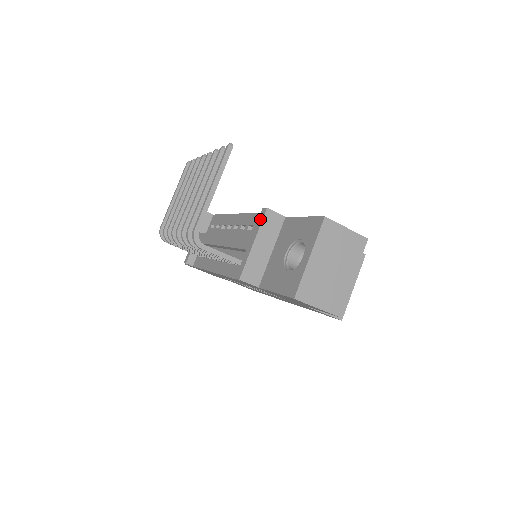
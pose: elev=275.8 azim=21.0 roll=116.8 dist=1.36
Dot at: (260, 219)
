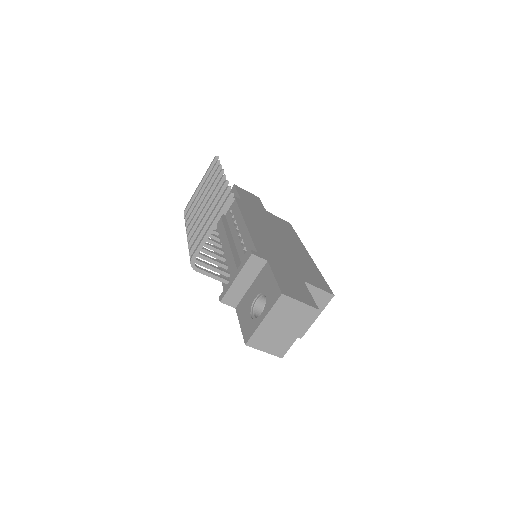
Dot at: (245, 259)
